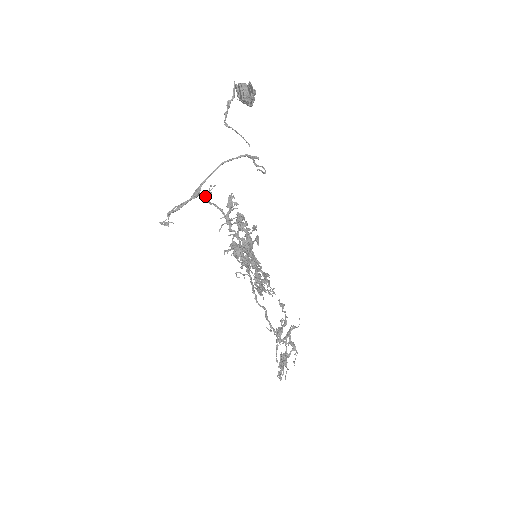
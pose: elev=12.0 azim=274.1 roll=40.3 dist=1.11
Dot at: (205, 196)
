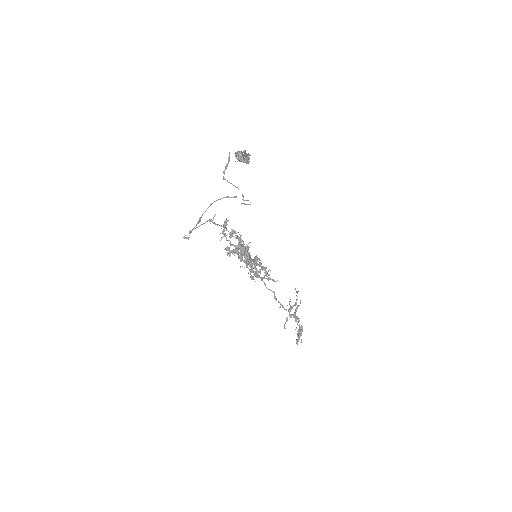
Dot at: (212, 221)
